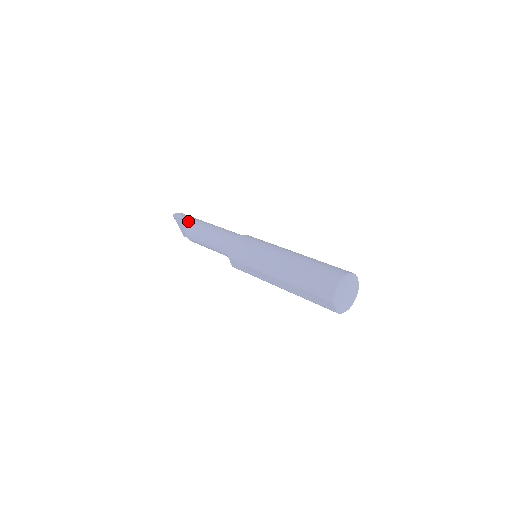
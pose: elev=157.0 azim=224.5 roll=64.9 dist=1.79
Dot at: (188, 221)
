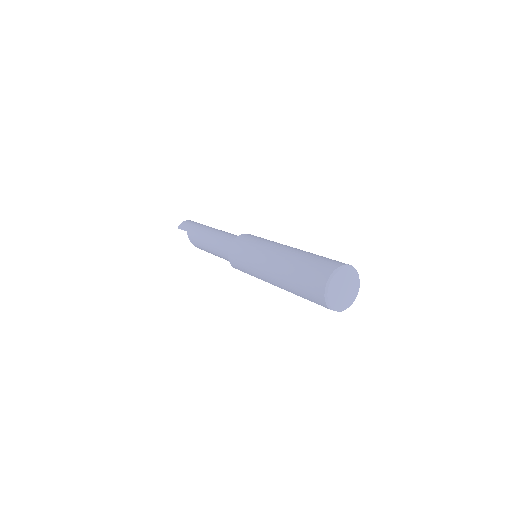
Dot at: (190, 234)
